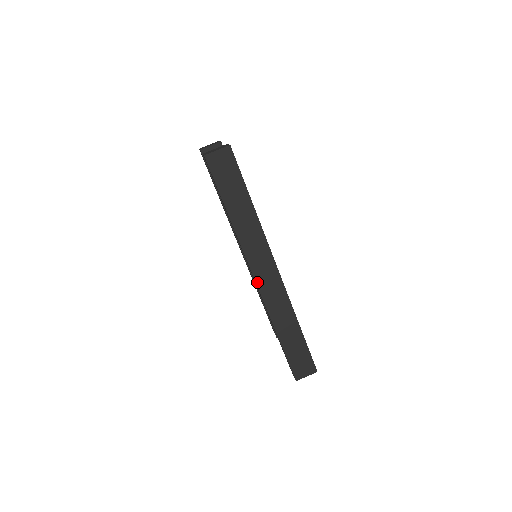
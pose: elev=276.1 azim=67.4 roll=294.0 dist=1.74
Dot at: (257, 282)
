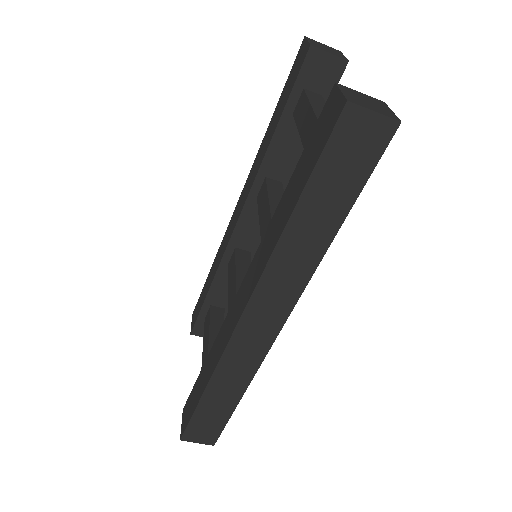
Dot at: (240, 324)
